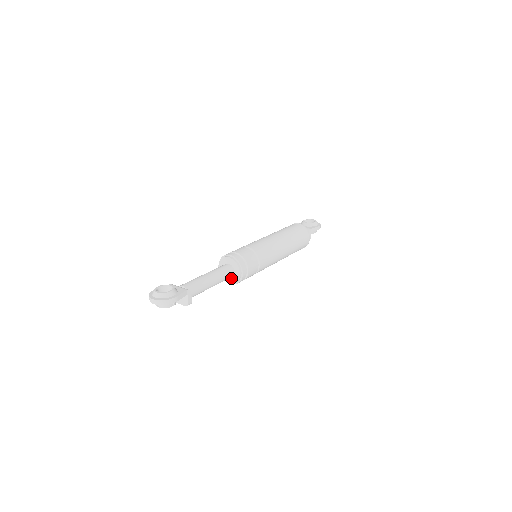
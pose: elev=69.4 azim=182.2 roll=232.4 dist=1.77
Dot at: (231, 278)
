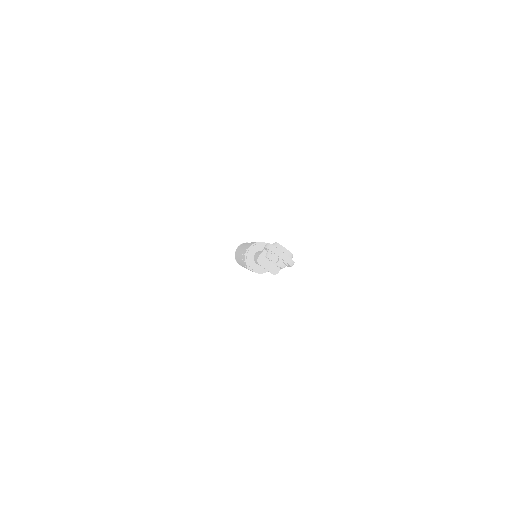
Dot at: (258, 266)
